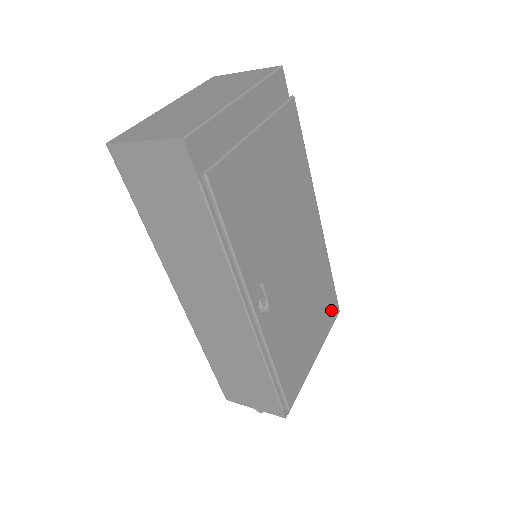
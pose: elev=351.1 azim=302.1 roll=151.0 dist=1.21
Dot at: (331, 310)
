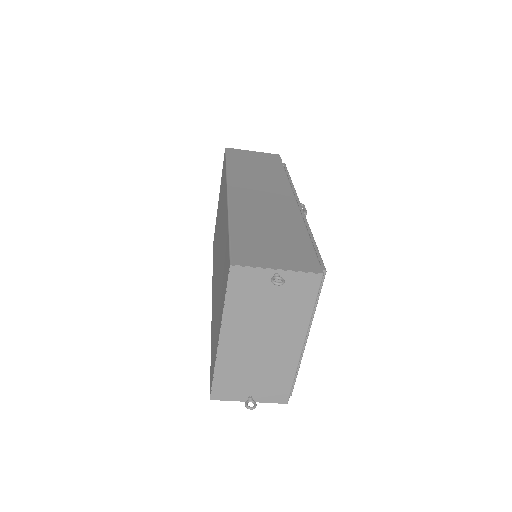
Dot at: occluded
